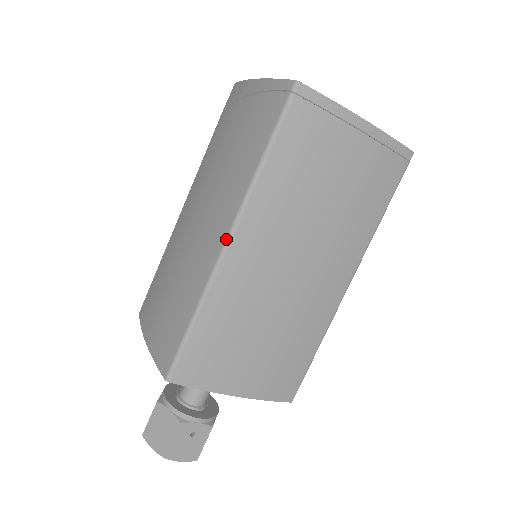
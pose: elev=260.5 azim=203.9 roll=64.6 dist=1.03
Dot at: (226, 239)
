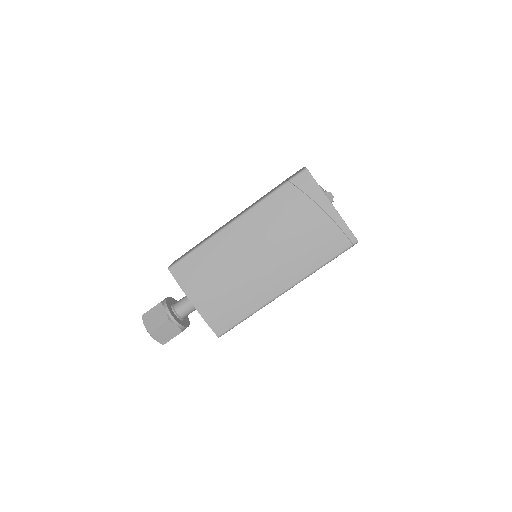
Dot at: (285, 291)
